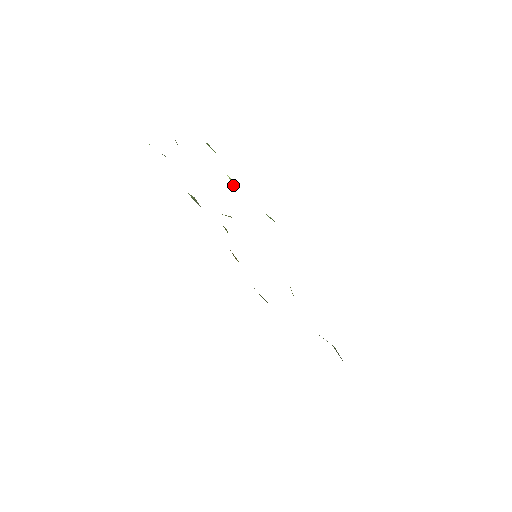
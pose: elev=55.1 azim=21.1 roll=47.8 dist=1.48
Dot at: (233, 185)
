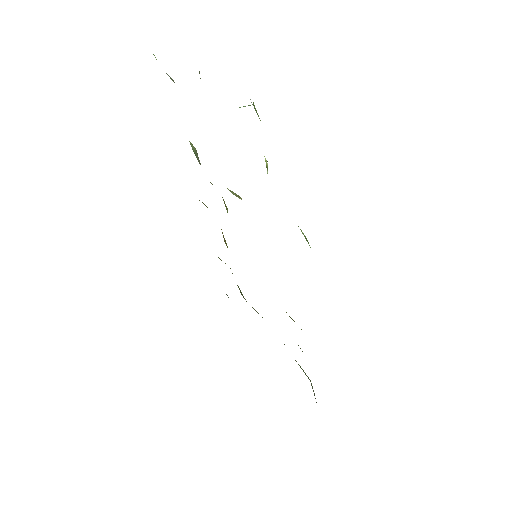
Dot at: (267, 172)
